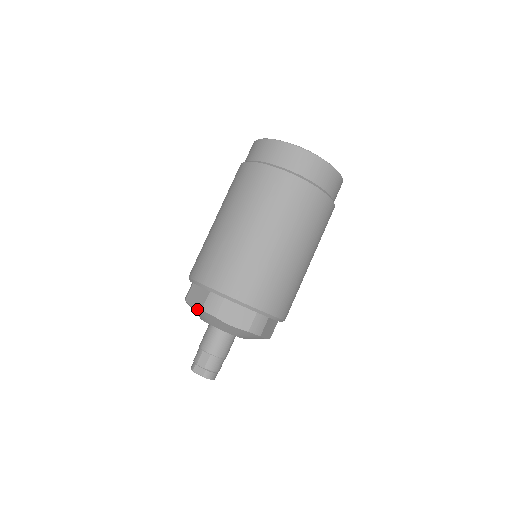
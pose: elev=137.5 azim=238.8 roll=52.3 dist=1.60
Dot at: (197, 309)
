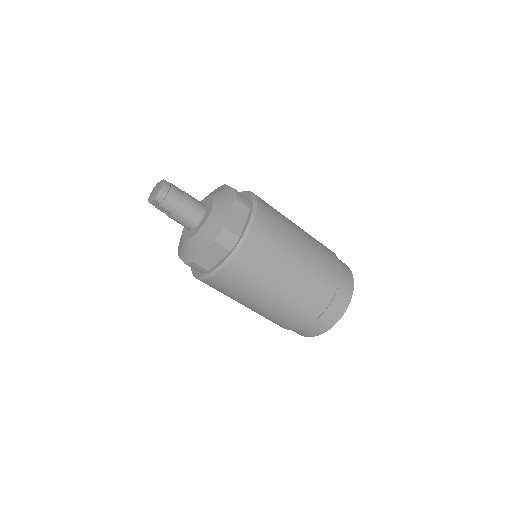
Dot at: occluded
